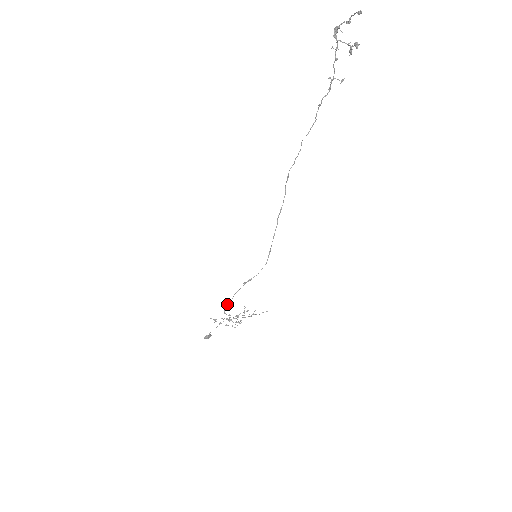
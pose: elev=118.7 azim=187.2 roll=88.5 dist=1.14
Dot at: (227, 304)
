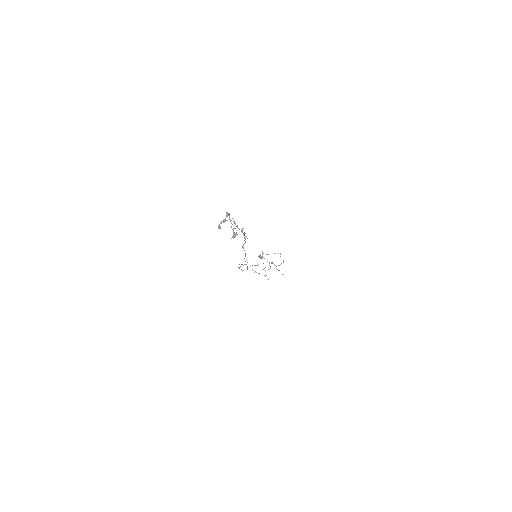
Dot at: (239, 264)
